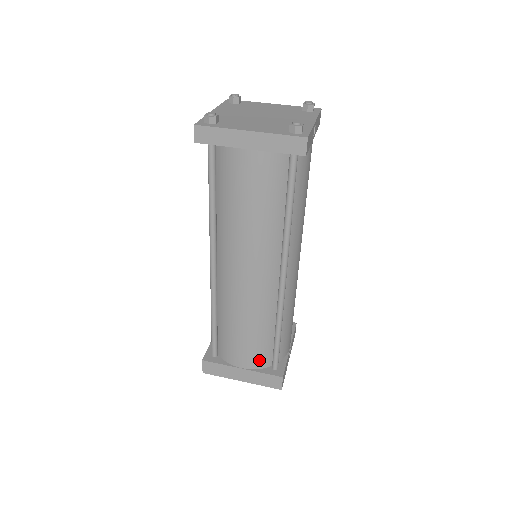
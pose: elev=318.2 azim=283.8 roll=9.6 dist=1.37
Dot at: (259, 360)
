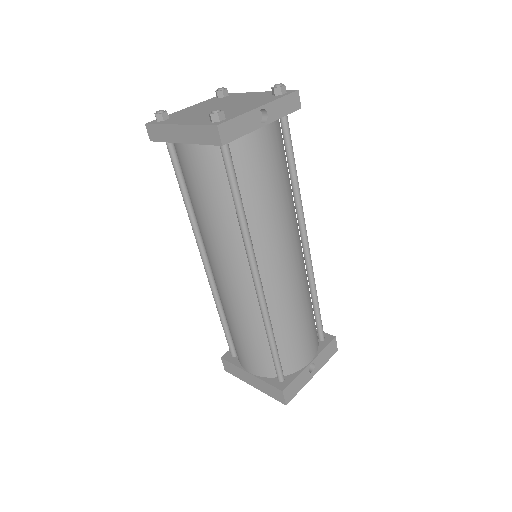
Dot at: (262, 367)
